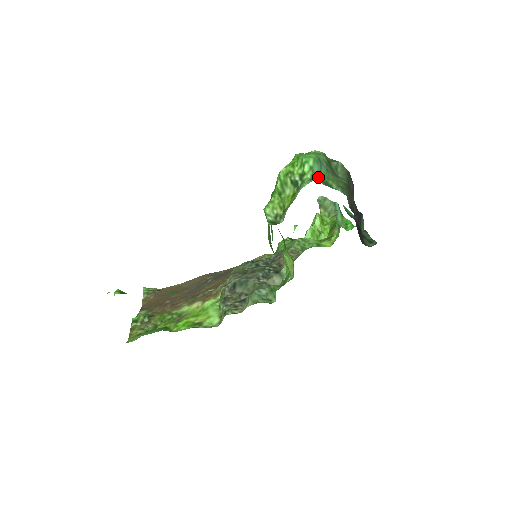
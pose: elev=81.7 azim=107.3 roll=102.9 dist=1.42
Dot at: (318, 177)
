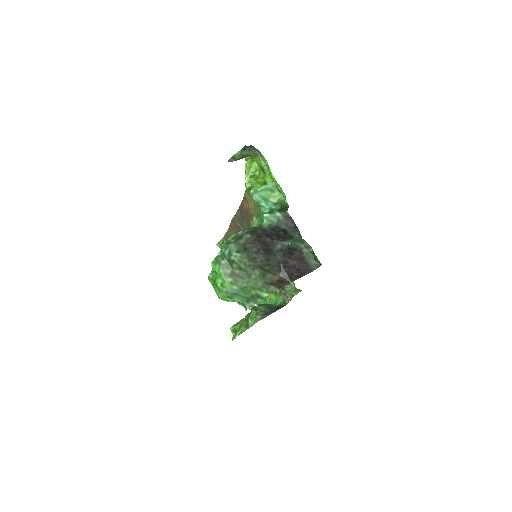
Dot at: (244, 300)
